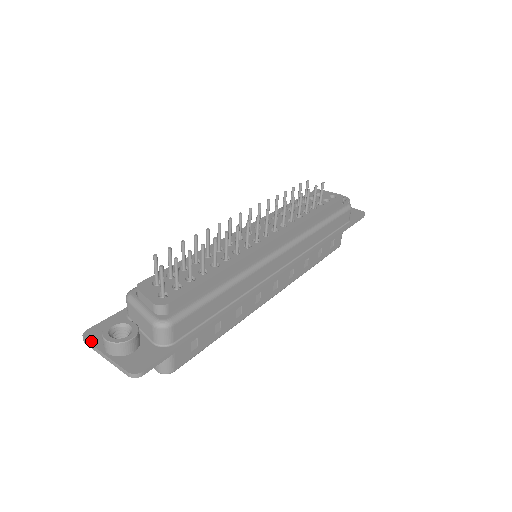
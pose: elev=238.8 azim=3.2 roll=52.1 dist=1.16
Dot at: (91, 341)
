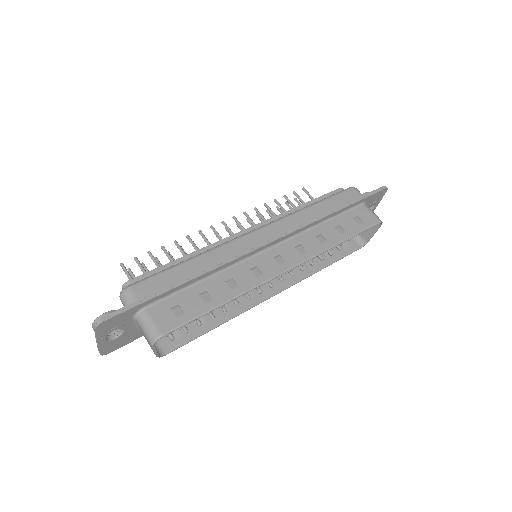
Dot at: occluded
